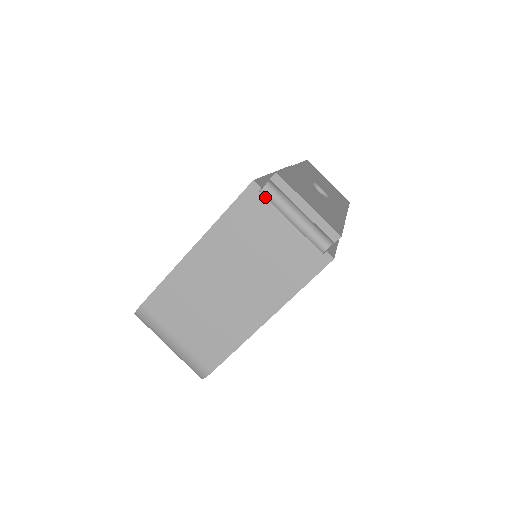
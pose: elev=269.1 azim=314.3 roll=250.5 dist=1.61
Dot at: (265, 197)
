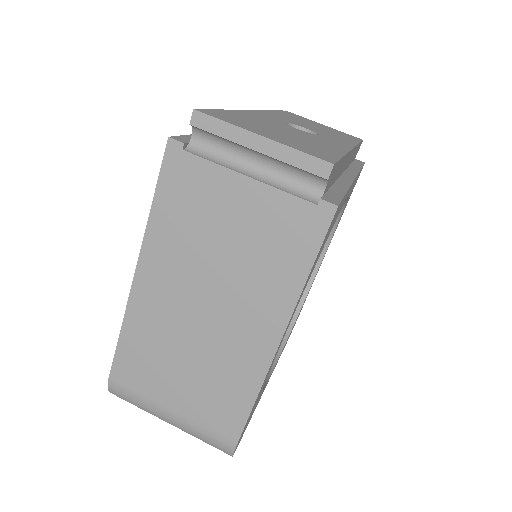
Dot at: (195, 155)
